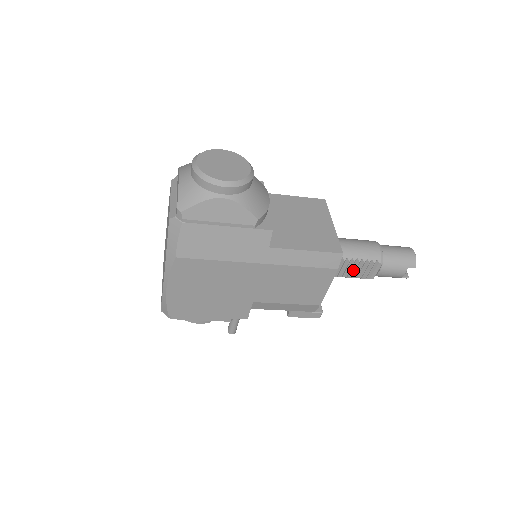
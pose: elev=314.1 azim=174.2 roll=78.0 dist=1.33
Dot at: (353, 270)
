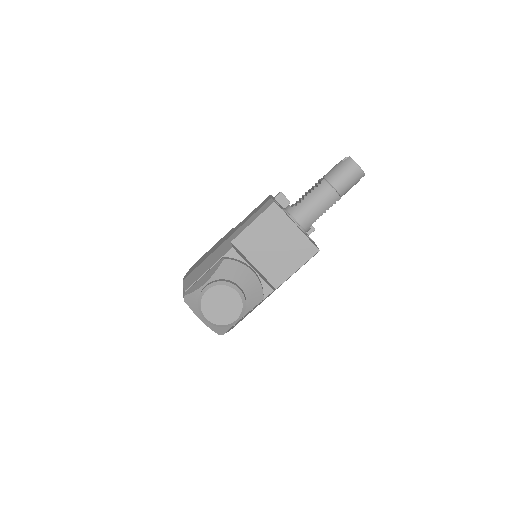
Dot at: occluded
